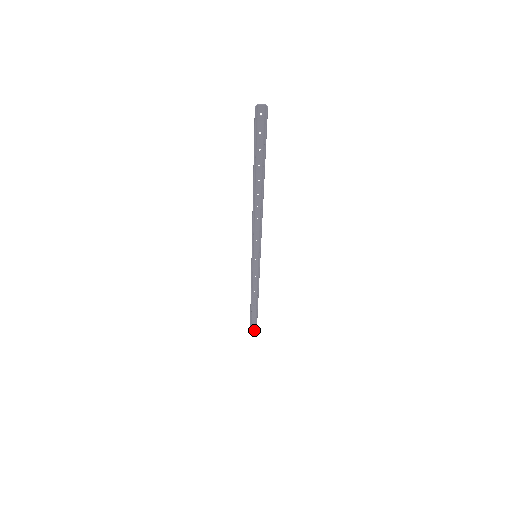
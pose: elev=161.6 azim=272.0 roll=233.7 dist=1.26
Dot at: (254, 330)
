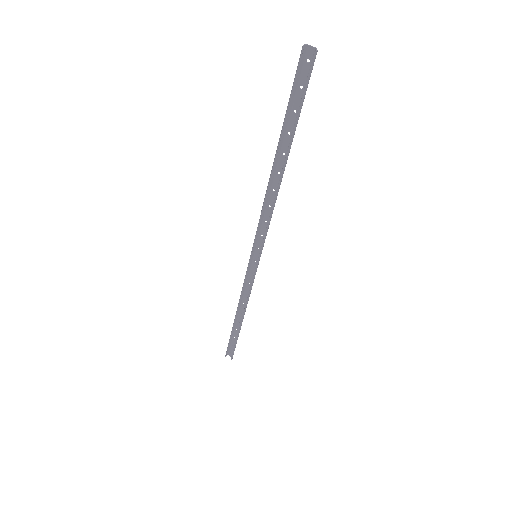
Dot at: (231, 354)
